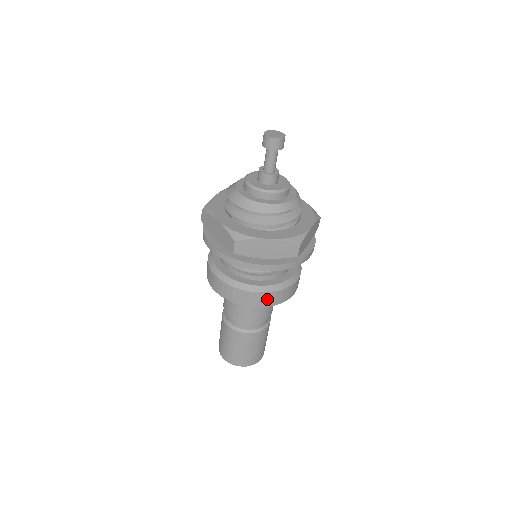
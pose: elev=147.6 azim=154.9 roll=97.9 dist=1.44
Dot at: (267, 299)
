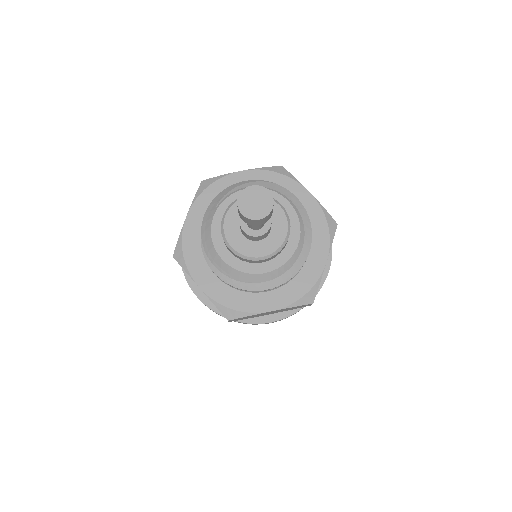
Dot at: occluded
